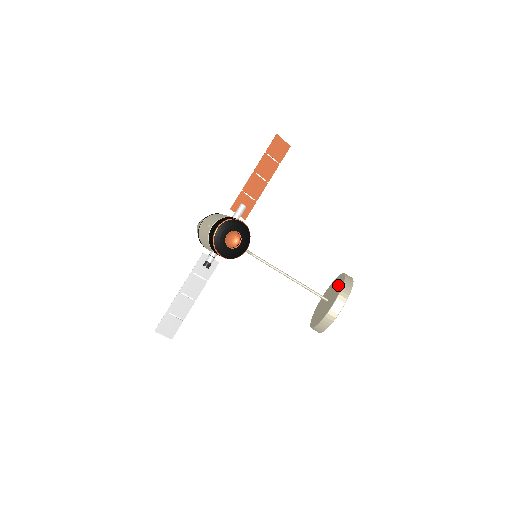
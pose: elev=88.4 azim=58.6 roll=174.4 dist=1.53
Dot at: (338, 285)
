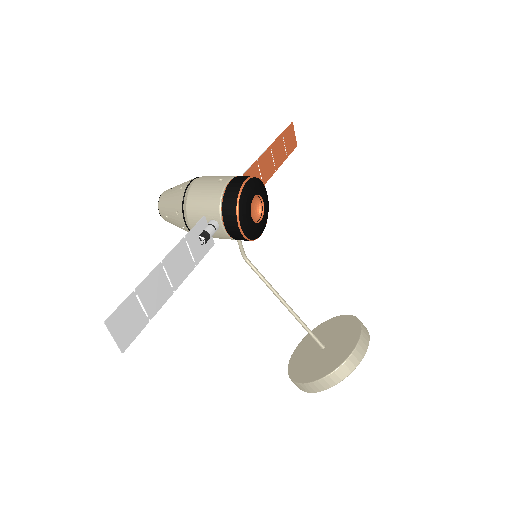
Dot at: (342, 326)
